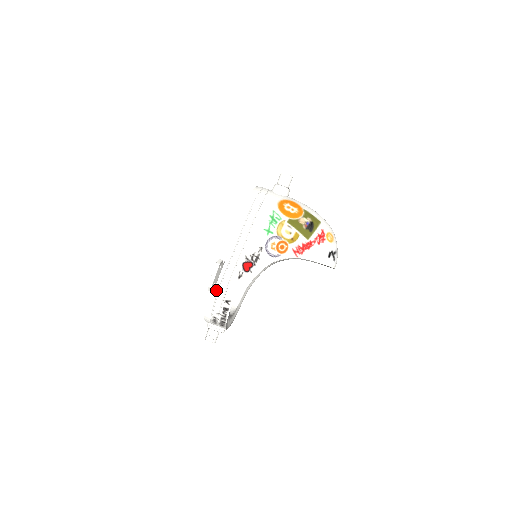
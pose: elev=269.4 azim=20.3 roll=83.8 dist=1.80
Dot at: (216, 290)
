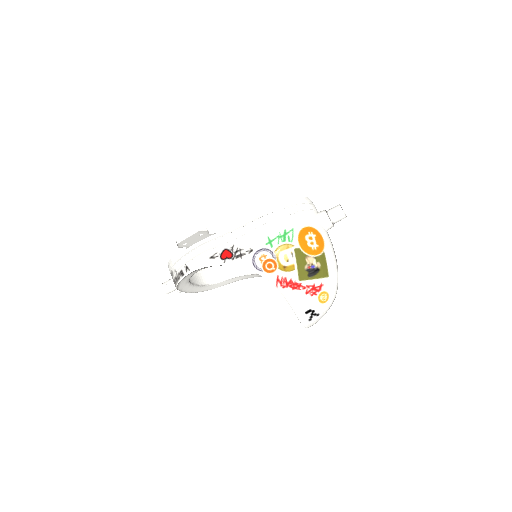
Dot at: (187, 251)
